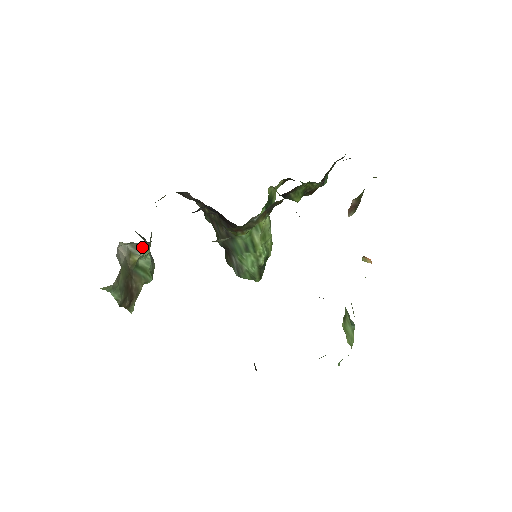
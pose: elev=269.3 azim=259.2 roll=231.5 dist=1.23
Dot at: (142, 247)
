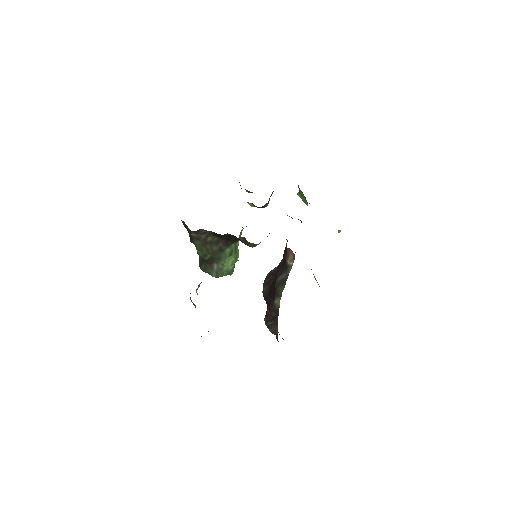
Dot at: (199, 284)
